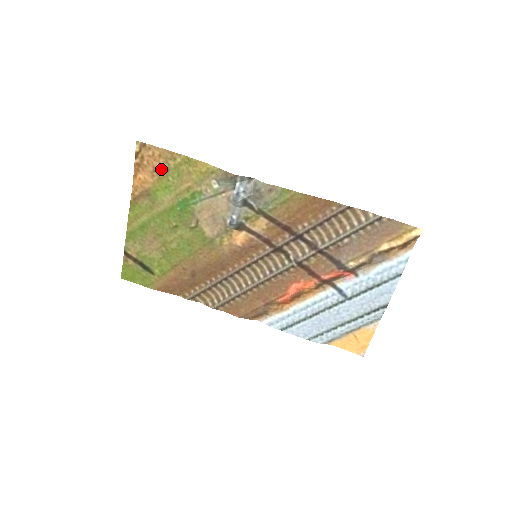
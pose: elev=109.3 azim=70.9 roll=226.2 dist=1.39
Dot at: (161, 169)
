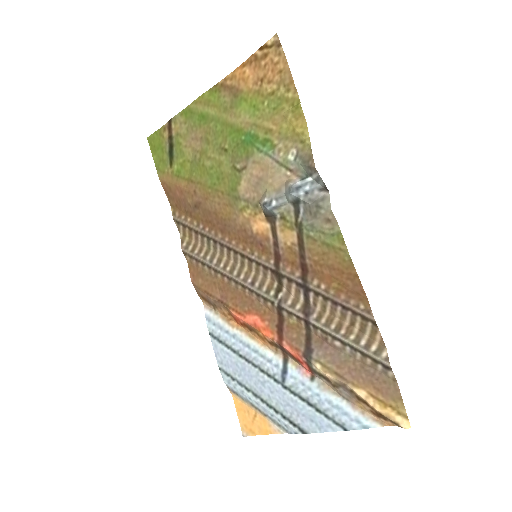
Dot at: (268, 85)
